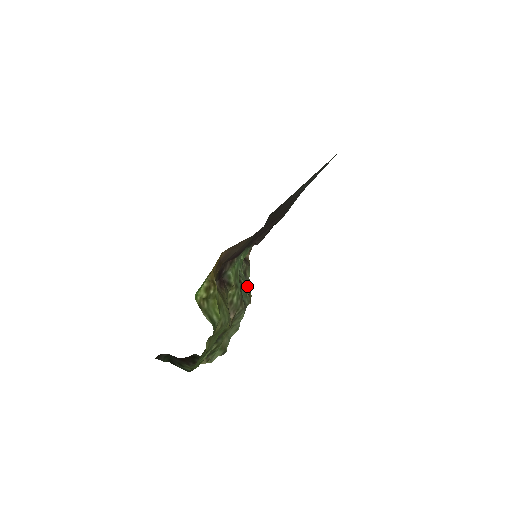
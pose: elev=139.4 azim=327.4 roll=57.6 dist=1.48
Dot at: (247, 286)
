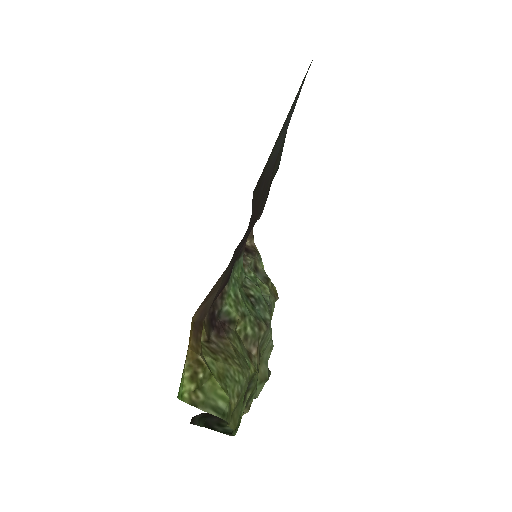
Dot at: (264, 286)
